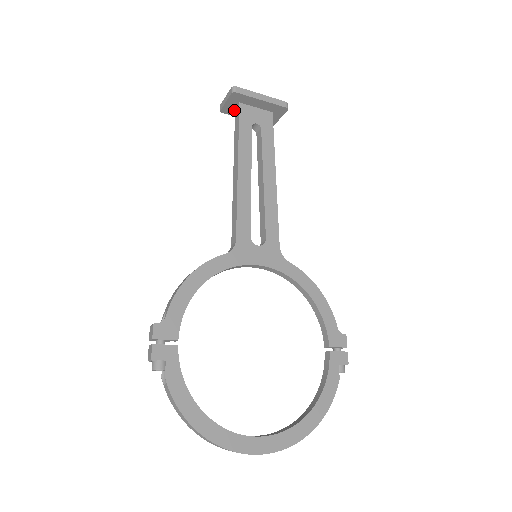
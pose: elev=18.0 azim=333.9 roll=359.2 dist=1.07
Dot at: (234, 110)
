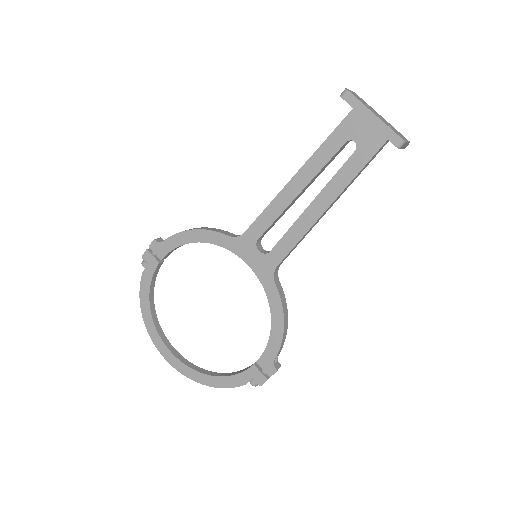
Dot at: occluded
